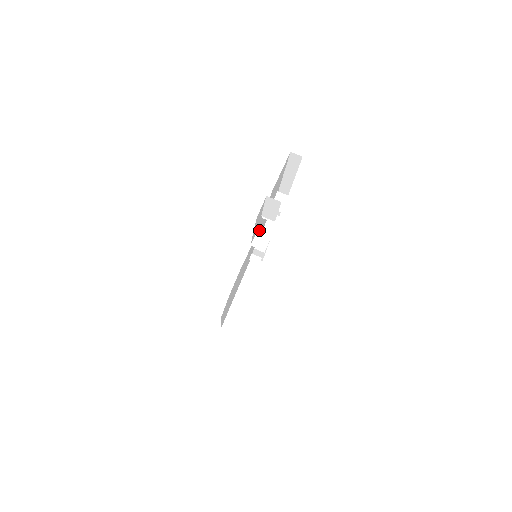
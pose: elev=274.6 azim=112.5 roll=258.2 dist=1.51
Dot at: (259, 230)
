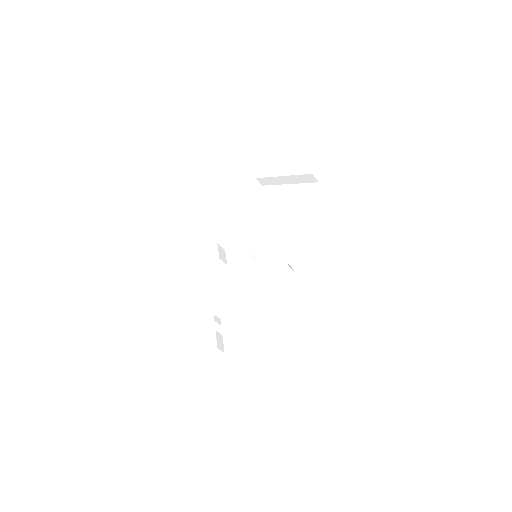
Dot at: (215, 322)
